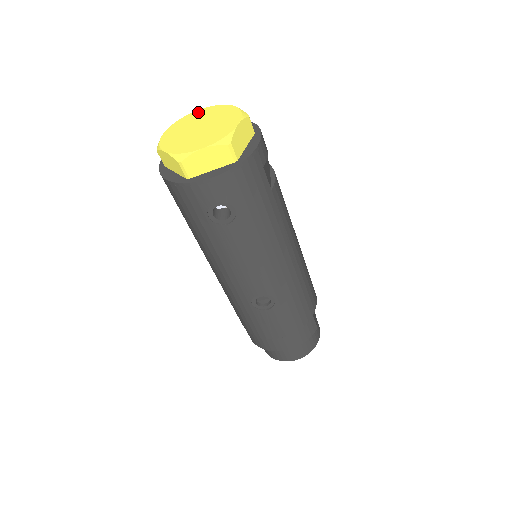
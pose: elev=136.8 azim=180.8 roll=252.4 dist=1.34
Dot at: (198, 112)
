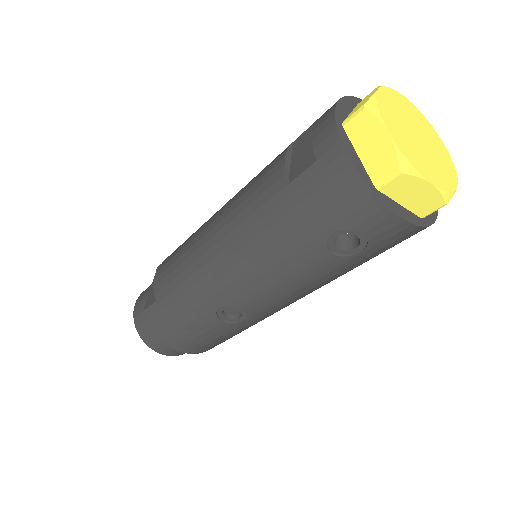
Dot at: (409, 103)
